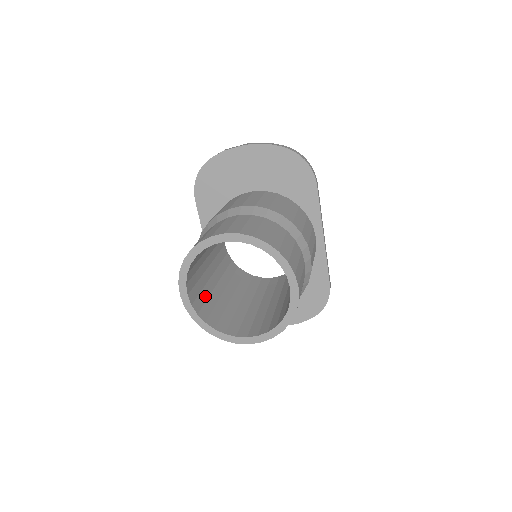
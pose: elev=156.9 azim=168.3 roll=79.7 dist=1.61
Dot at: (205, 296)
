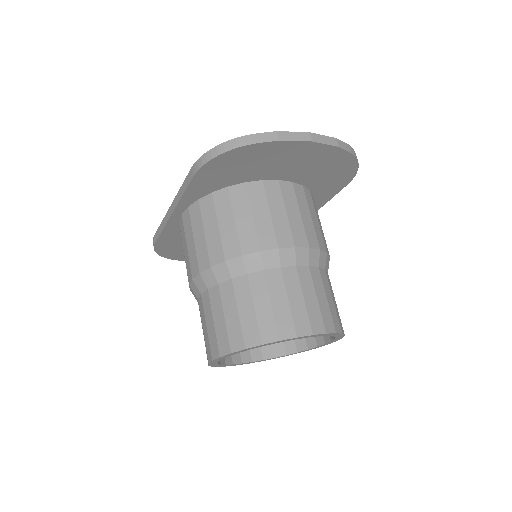
Dot at: occluded
